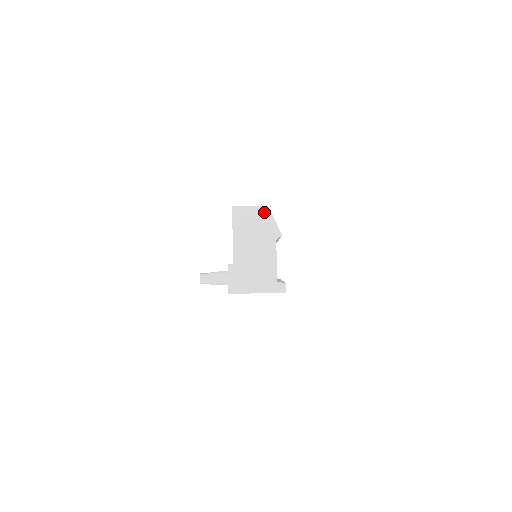
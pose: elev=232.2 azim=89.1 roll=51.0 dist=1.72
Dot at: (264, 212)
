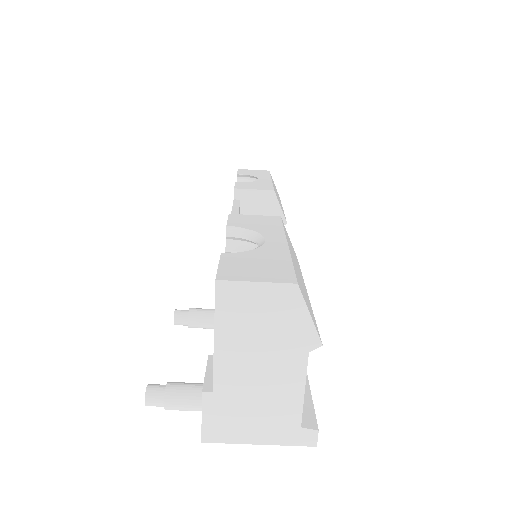
Dot at: (288, 296)
